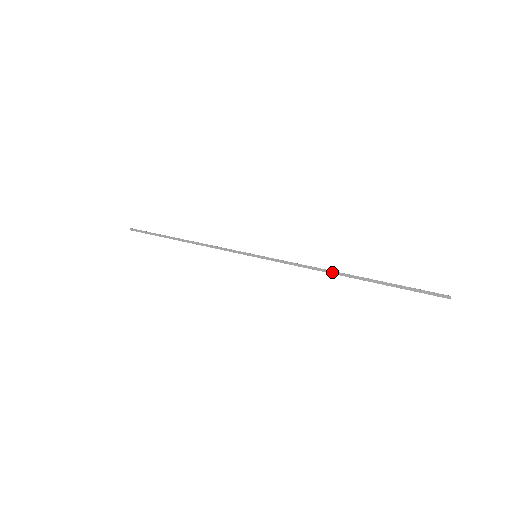
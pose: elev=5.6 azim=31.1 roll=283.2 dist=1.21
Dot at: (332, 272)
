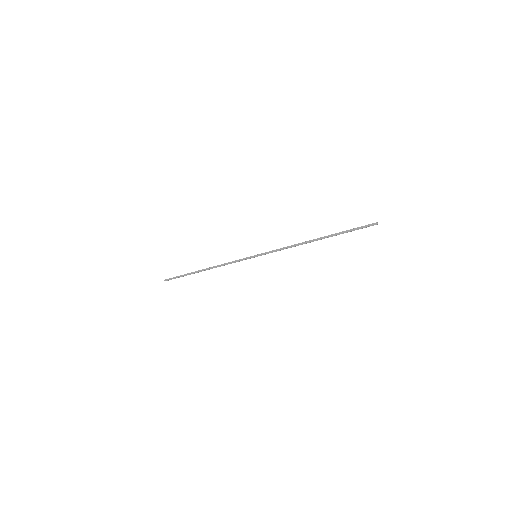
Dot at: (306, 242)
